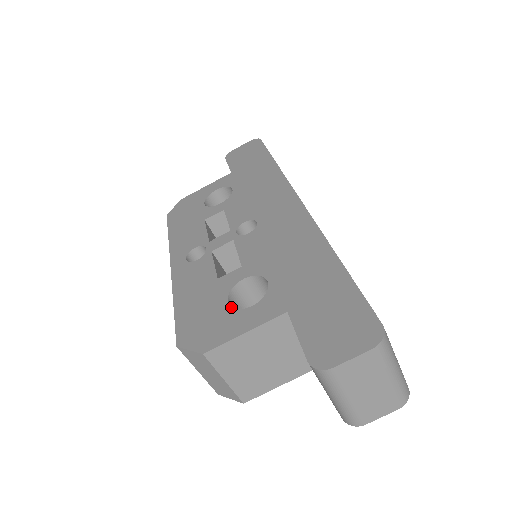
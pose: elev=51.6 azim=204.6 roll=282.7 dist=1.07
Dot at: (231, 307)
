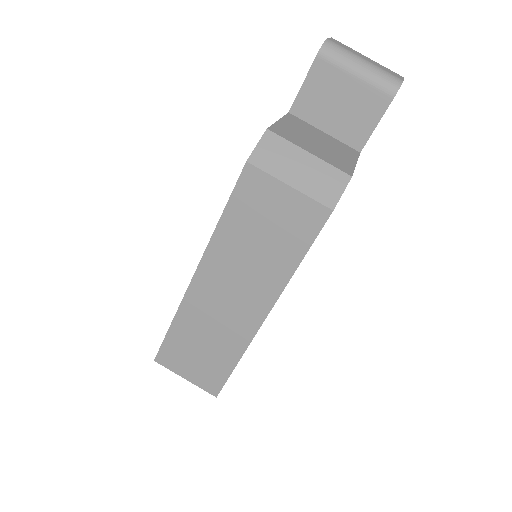
Dot at: occluded
